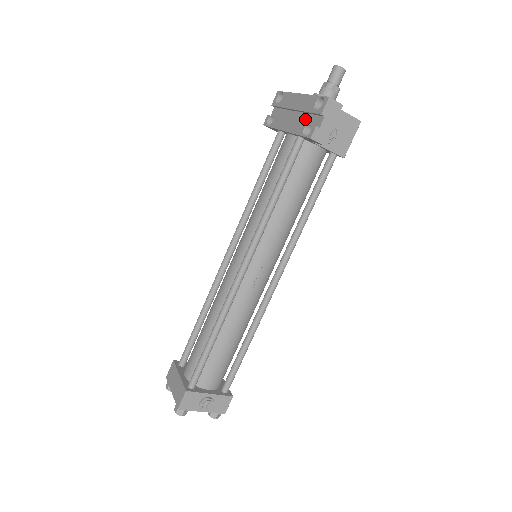
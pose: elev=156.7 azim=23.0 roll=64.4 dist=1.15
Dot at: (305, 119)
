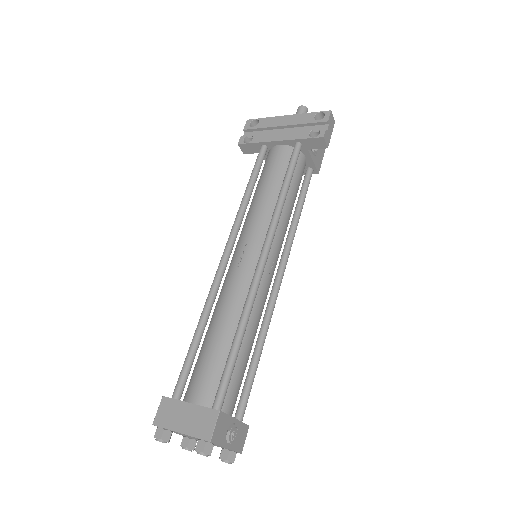
Dot at: (302, 130)
